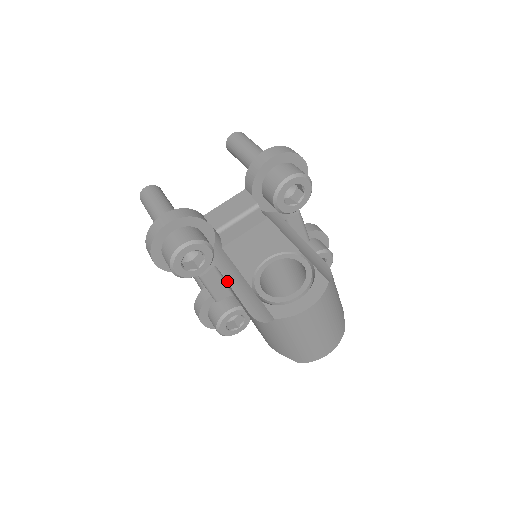
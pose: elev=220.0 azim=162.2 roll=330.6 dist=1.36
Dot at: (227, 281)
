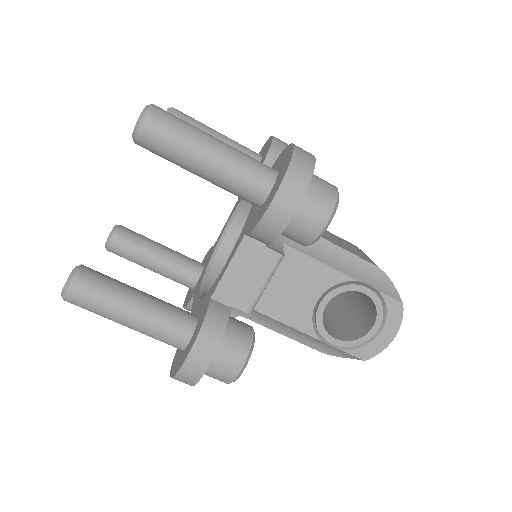
Dot at: occluded
